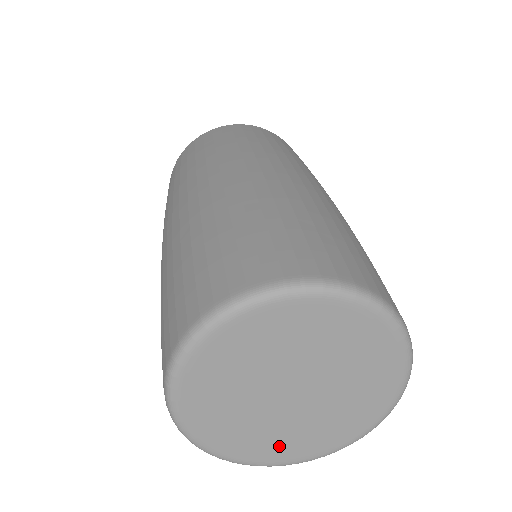
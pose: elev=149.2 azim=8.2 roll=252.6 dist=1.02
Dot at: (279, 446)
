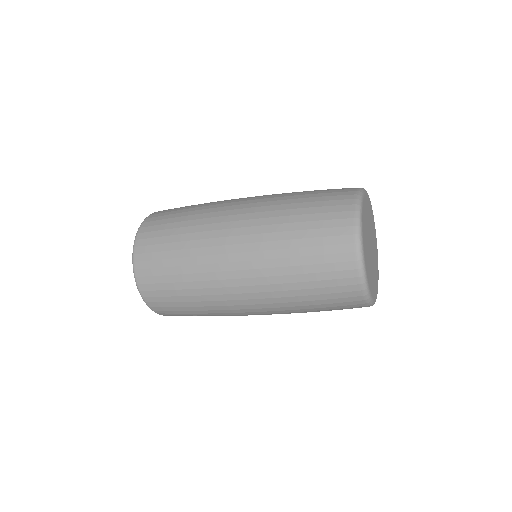
Dot at: (376, 277)
